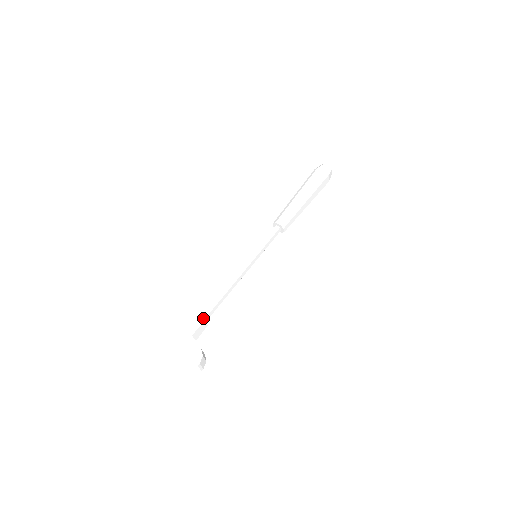
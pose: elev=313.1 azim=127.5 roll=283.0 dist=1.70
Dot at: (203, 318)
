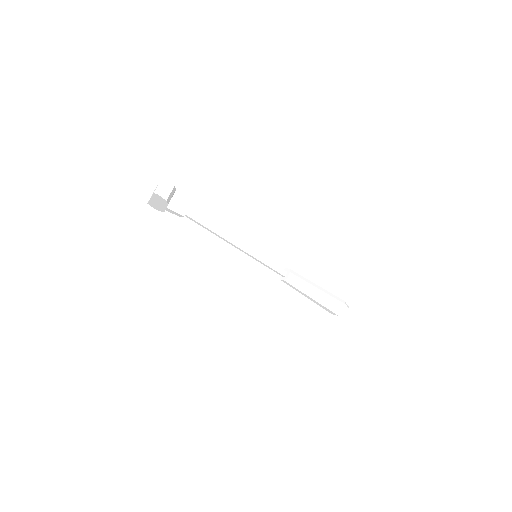
Dot at: (188, 210)
